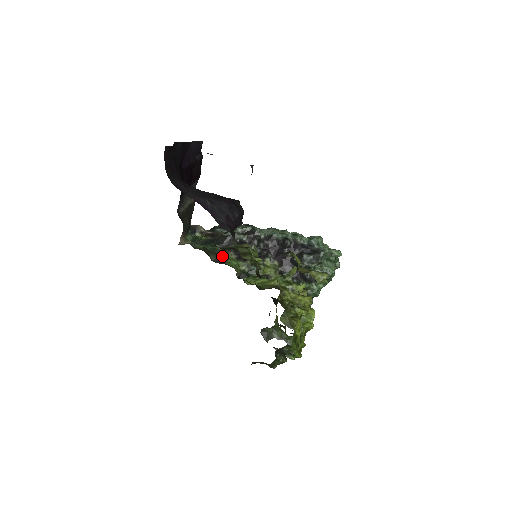
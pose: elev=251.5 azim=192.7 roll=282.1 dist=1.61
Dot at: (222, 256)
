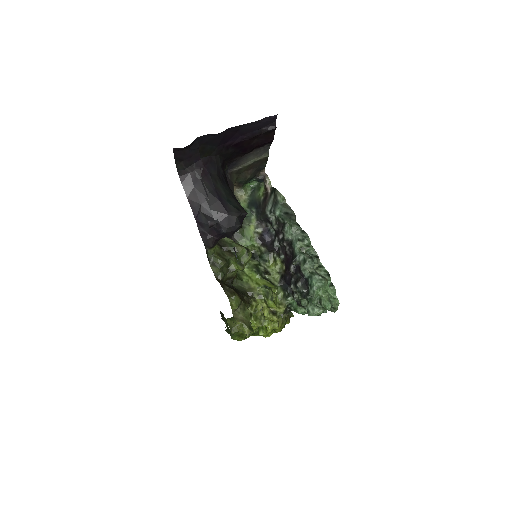
Dot at: (242, 231)
